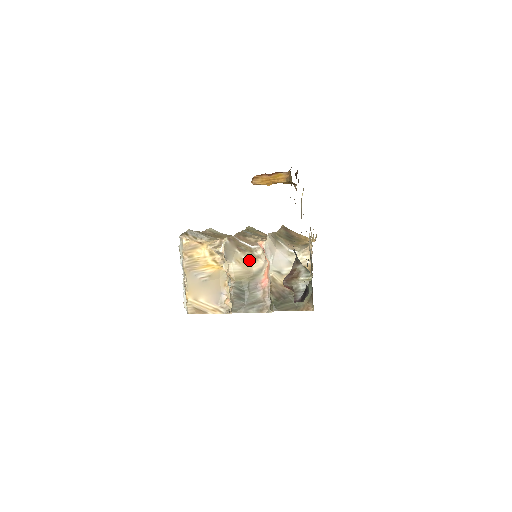
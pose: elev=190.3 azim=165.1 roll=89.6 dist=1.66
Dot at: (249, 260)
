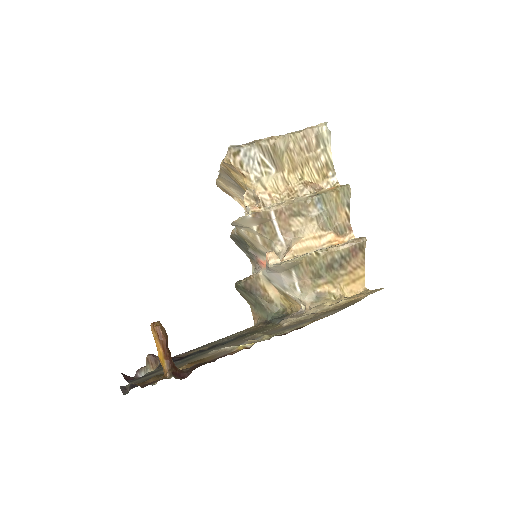
Dot at: (261, 241)
